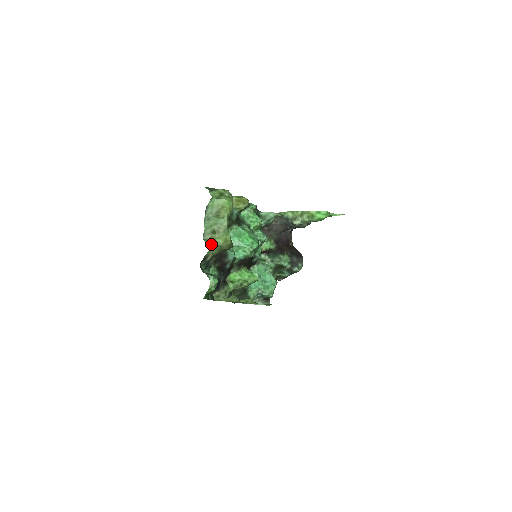
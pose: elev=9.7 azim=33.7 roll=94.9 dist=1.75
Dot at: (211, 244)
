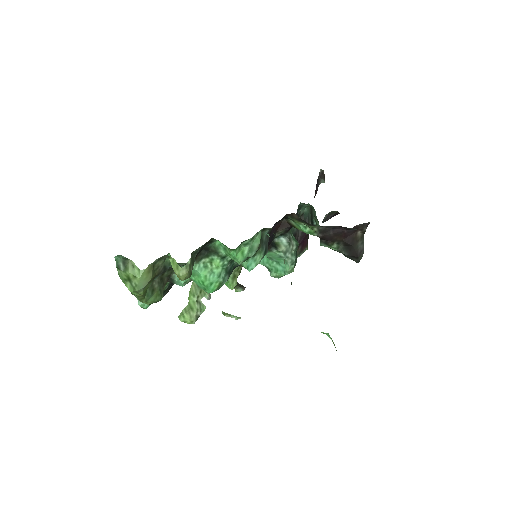
Dot at: (132, 294)
